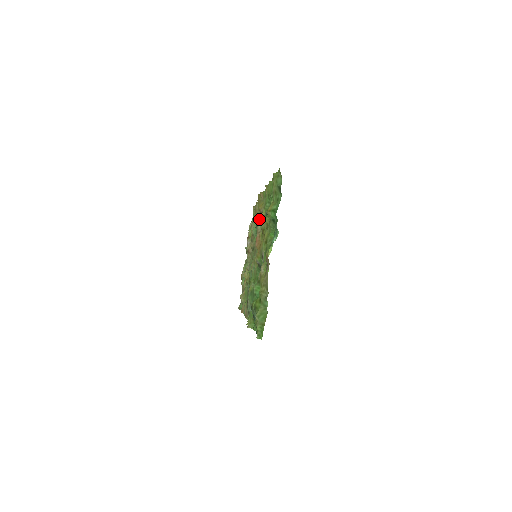
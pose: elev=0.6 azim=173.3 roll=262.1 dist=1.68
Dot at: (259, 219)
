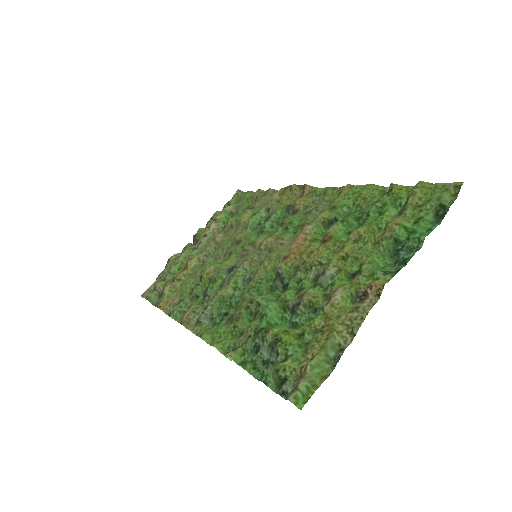
Dot at: (276, 213)
